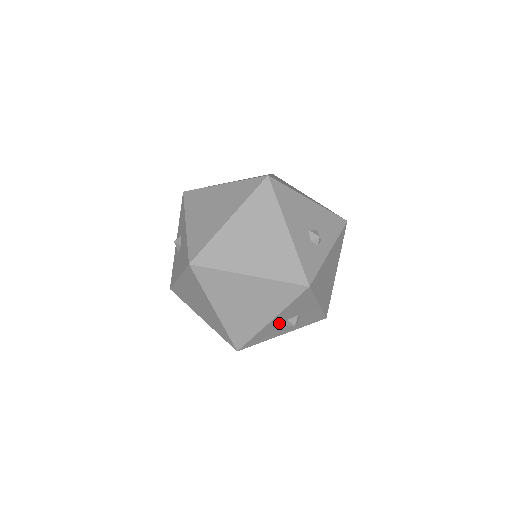
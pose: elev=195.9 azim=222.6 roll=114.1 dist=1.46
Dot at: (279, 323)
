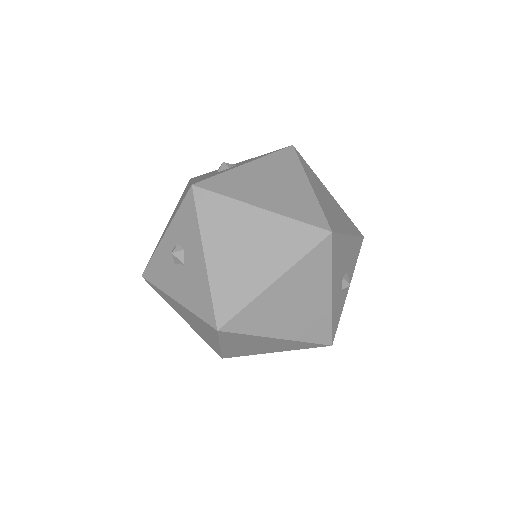
Dot at: occluded
